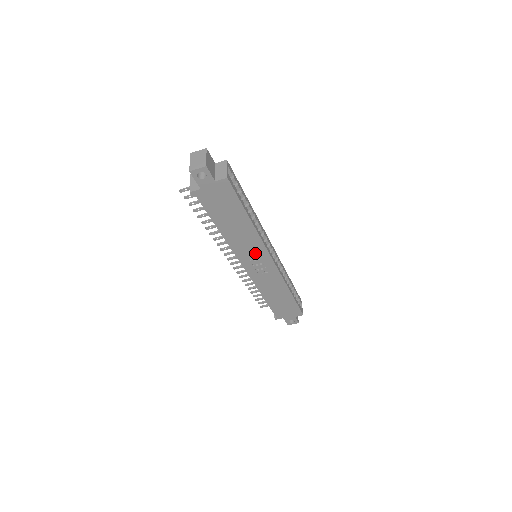
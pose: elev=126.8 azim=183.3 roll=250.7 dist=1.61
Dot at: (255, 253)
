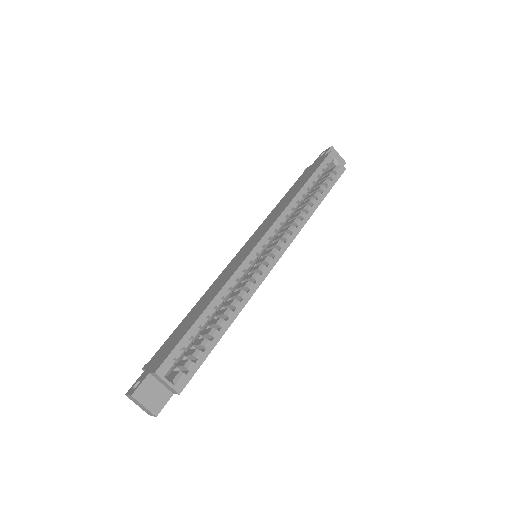
Dot at: occluded
